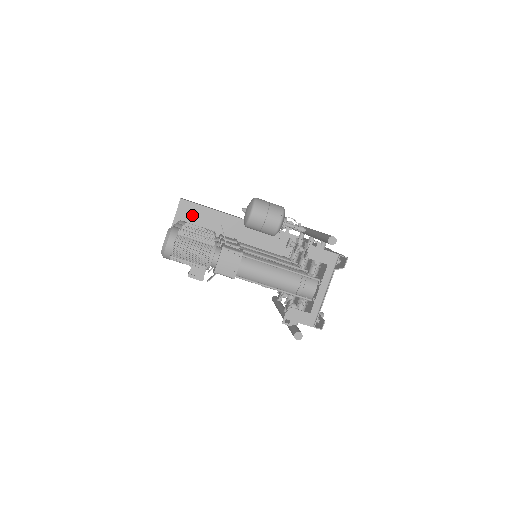
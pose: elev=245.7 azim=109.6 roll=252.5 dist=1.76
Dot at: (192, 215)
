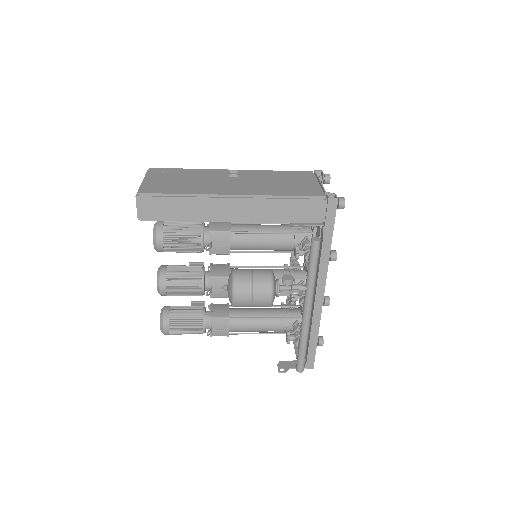
Dot at: occluded
